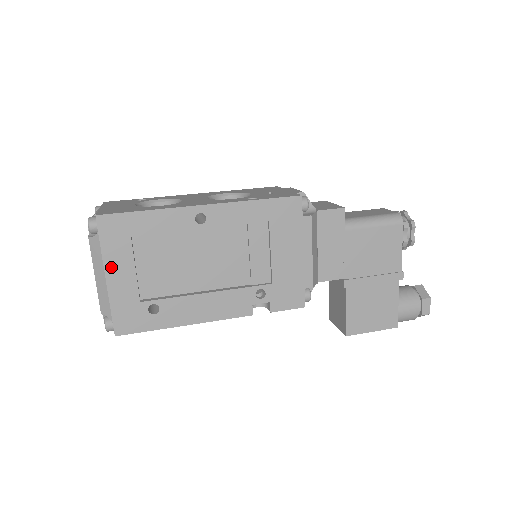
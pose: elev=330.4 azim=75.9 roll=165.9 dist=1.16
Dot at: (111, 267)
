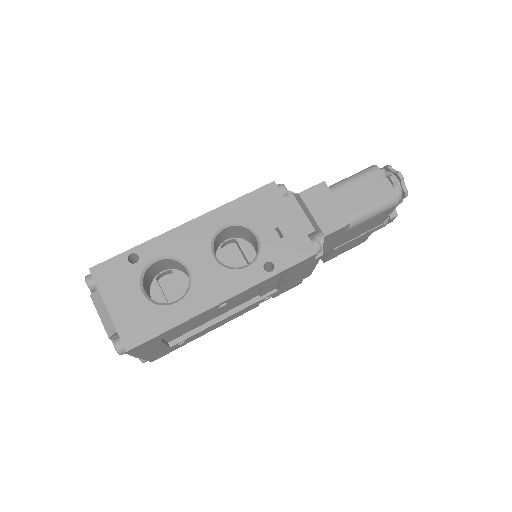
Dot at: (144, 354)
